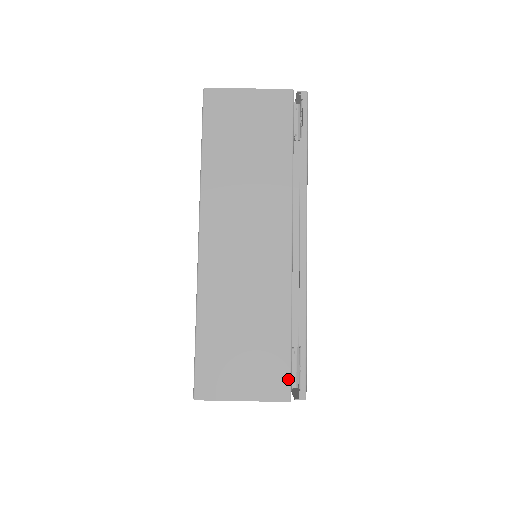
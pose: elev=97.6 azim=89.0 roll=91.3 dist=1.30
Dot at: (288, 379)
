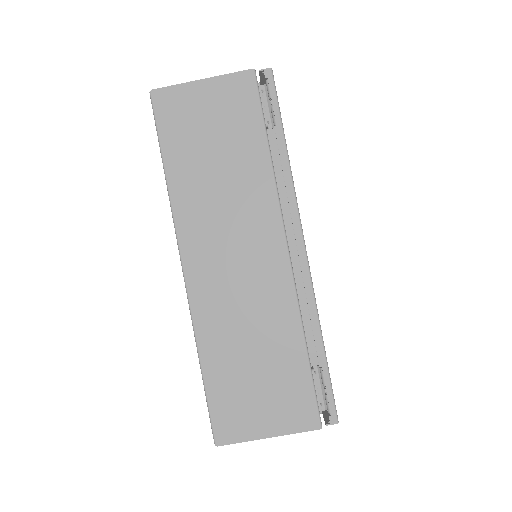
Dot at: (314, 405)
